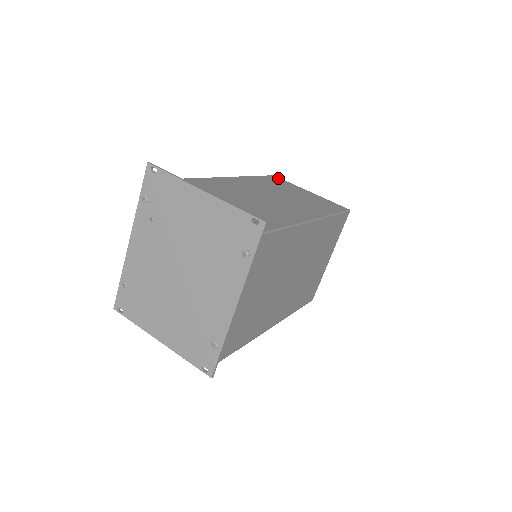
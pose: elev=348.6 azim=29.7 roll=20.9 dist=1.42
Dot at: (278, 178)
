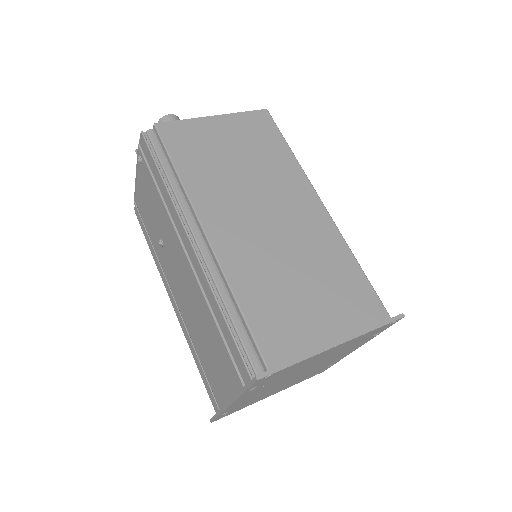
Dot at: (165, 127)
